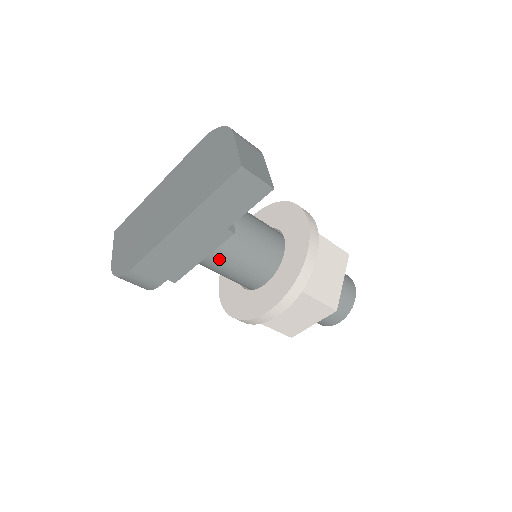
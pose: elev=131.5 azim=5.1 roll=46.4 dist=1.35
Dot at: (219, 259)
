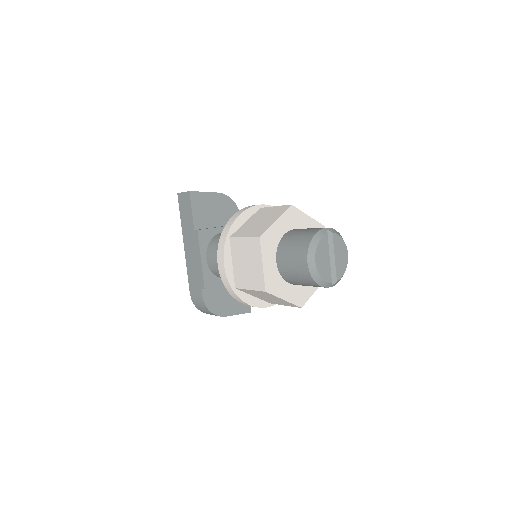
Dot at: (213, 258)
